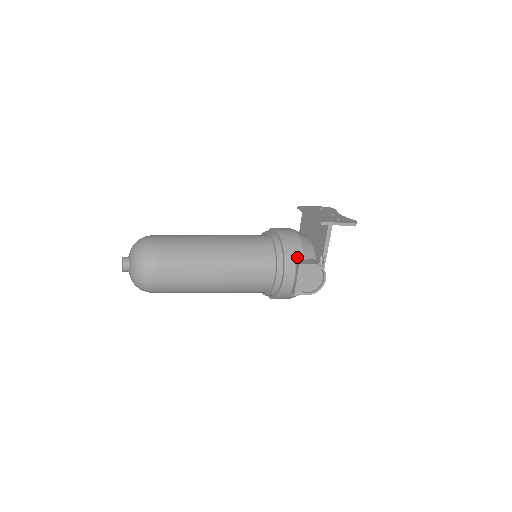
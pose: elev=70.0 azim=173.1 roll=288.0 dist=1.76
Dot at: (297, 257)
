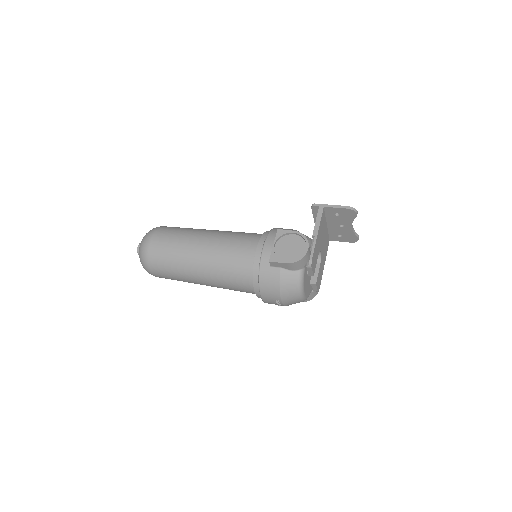
Dot at: occluded
